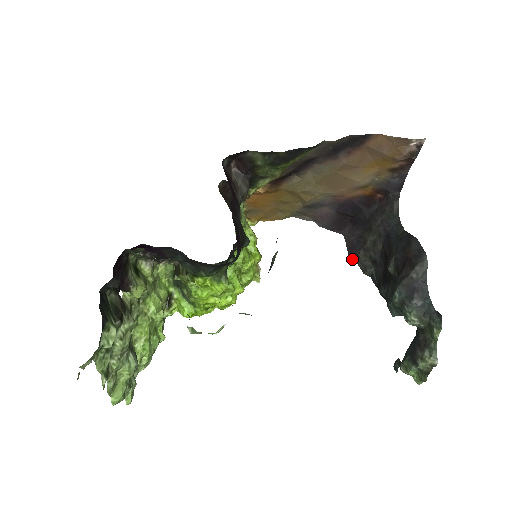
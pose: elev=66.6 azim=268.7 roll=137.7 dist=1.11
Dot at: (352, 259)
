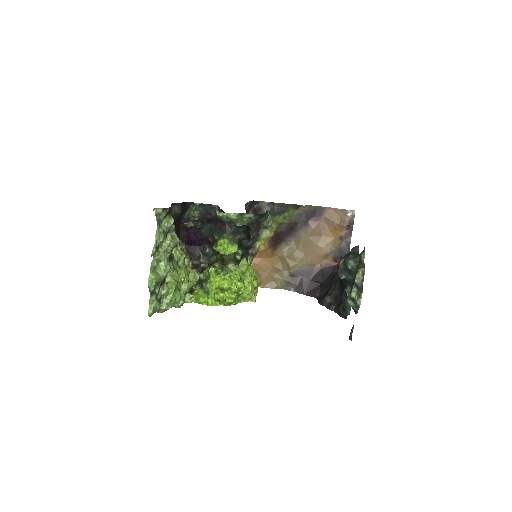
Dot at: (321, 304)
